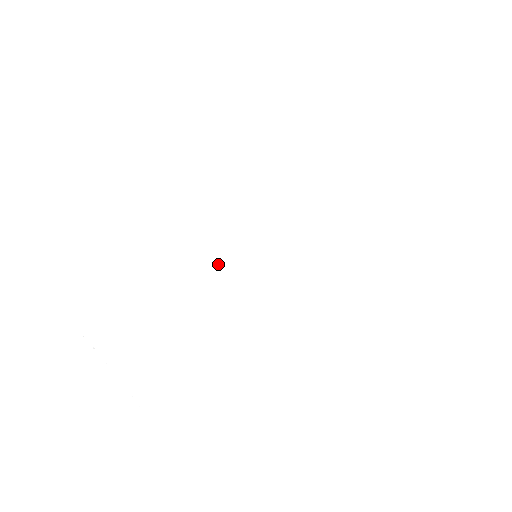
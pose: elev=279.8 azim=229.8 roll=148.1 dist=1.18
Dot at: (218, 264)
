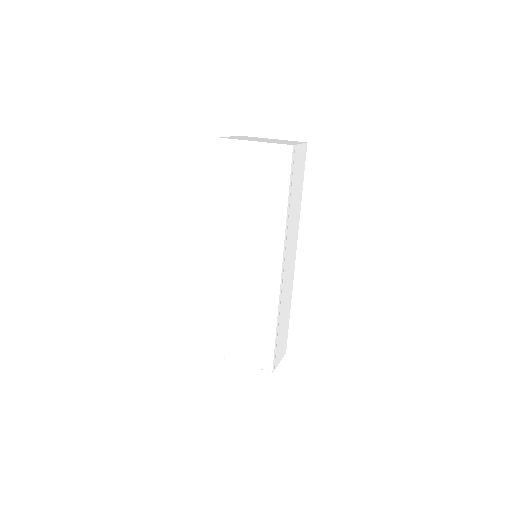
Dot at: (237, 283)
